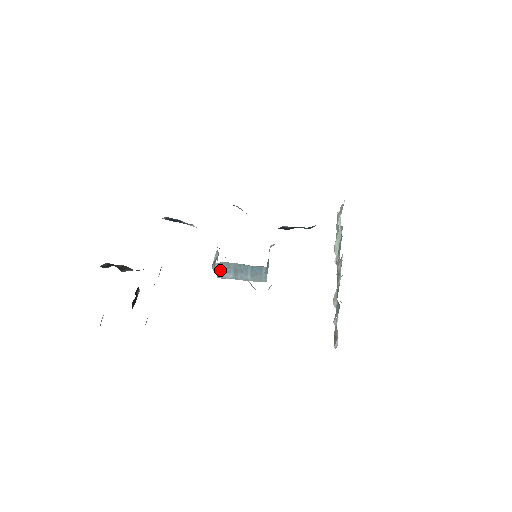
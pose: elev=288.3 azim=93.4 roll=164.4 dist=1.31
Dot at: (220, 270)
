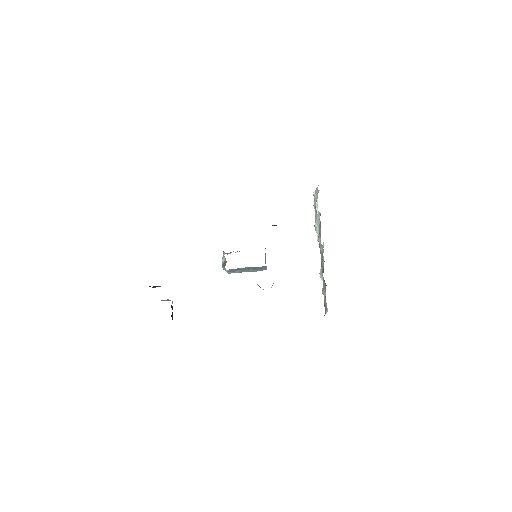
Dot at: (230, 271)
